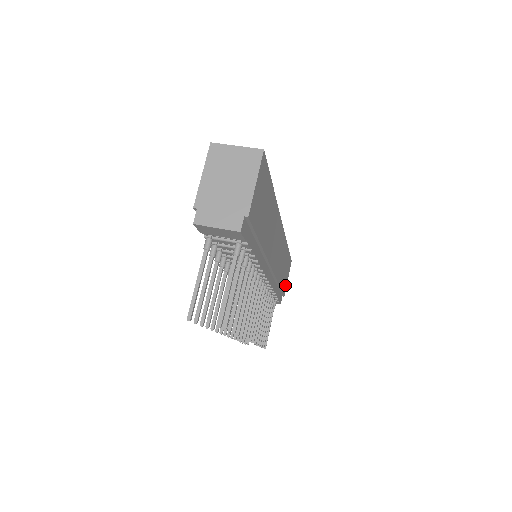
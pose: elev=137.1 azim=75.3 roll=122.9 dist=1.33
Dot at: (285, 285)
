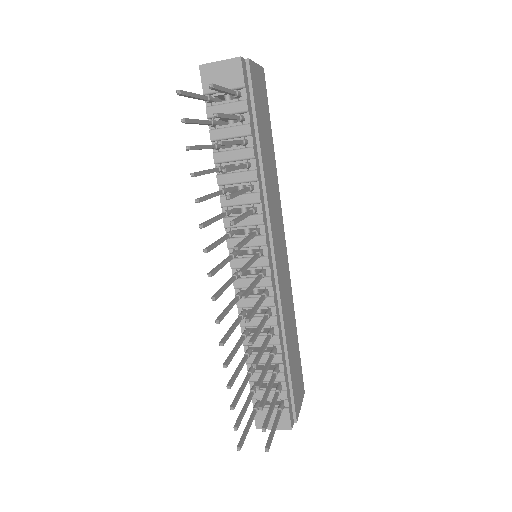
Dot at: (297, 401)
